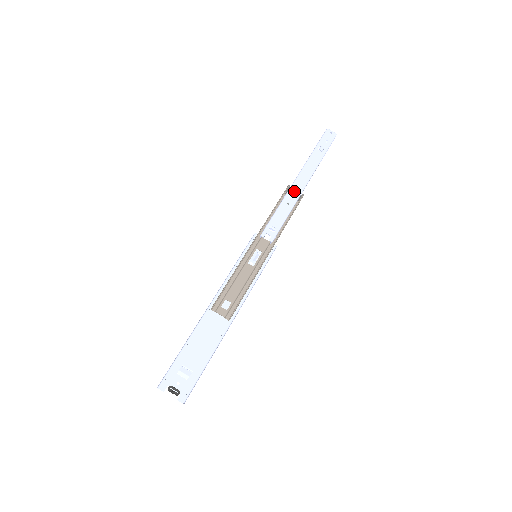
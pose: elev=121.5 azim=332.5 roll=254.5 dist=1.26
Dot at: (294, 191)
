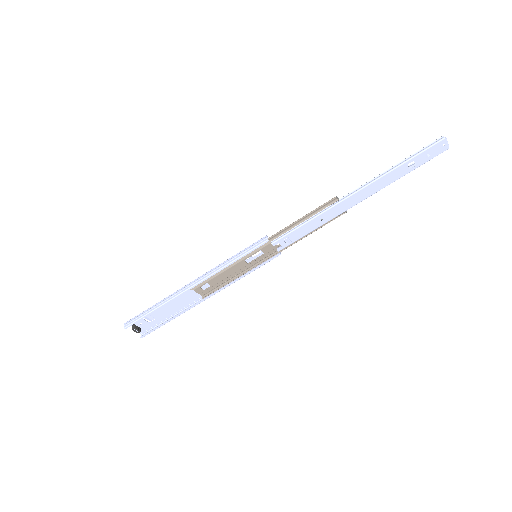
Dot at: (339, 208)
